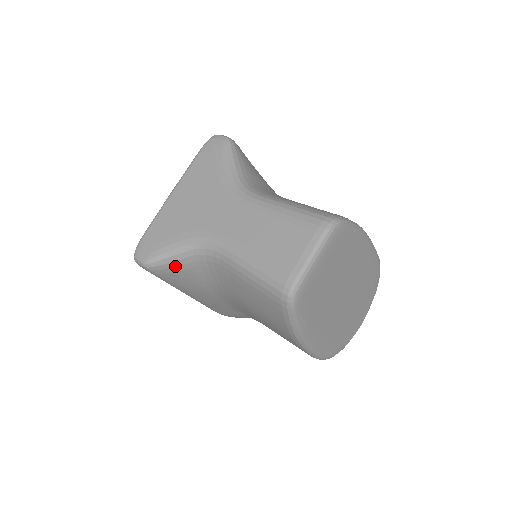
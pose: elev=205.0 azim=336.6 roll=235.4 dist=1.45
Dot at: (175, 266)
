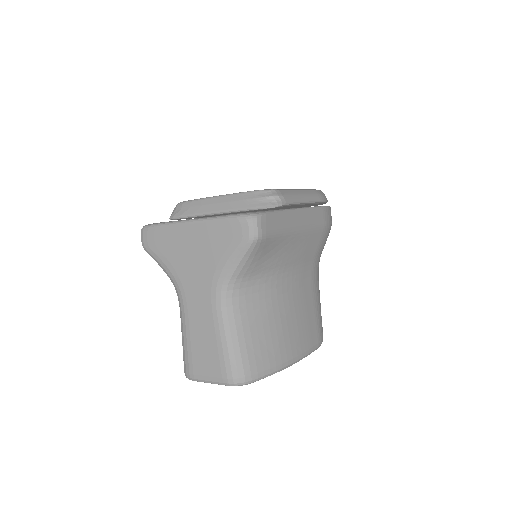
Dot at: occluded
